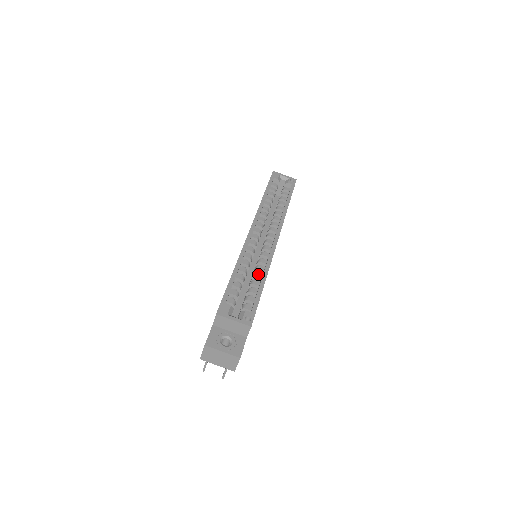
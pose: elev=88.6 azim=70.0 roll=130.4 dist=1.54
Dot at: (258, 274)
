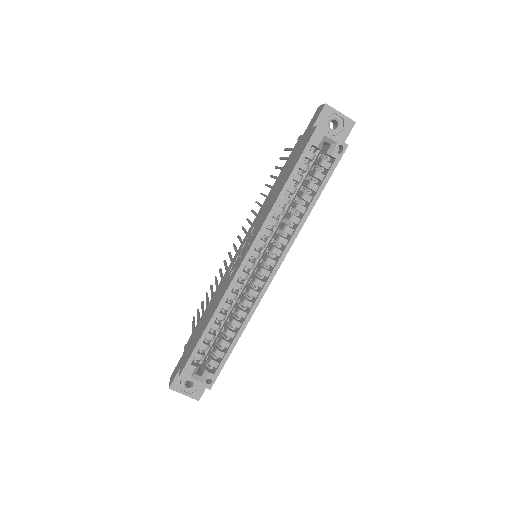
Dot at: (236, 323)
